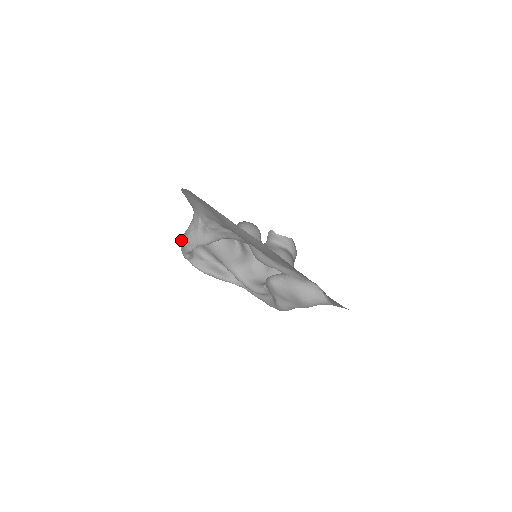
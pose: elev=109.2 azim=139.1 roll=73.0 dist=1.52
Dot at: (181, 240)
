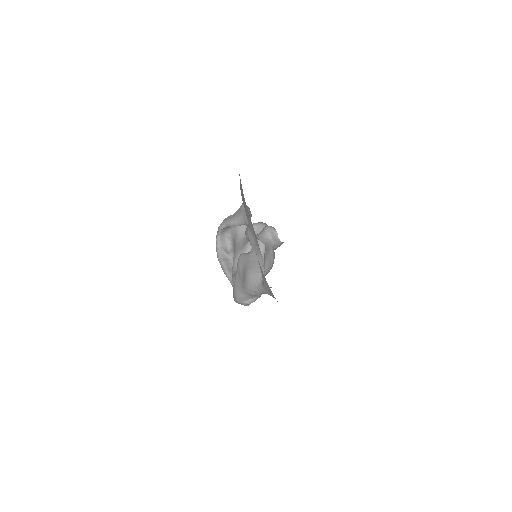
Dot at: occluded
